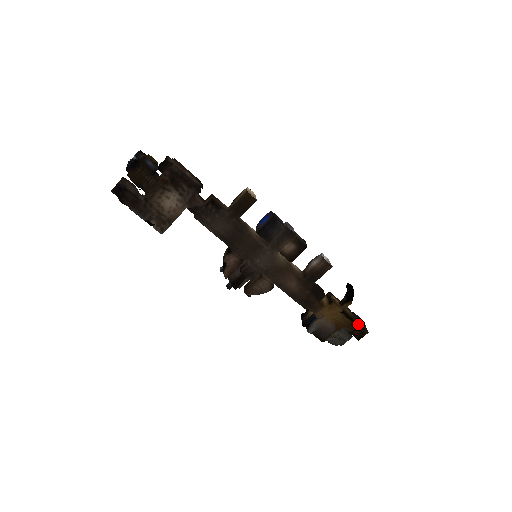
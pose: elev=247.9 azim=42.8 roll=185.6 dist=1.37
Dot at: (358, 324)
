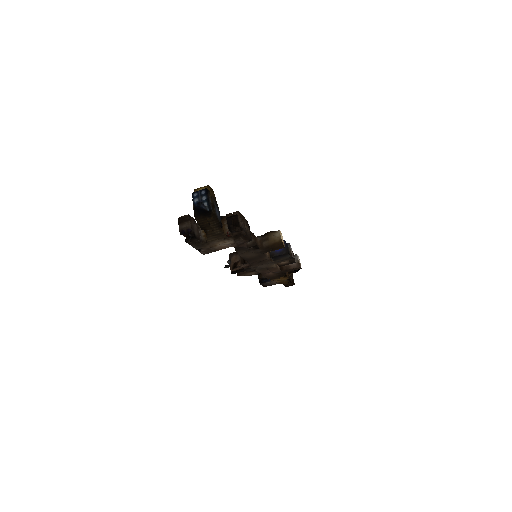
Dot at: (292, 281)
